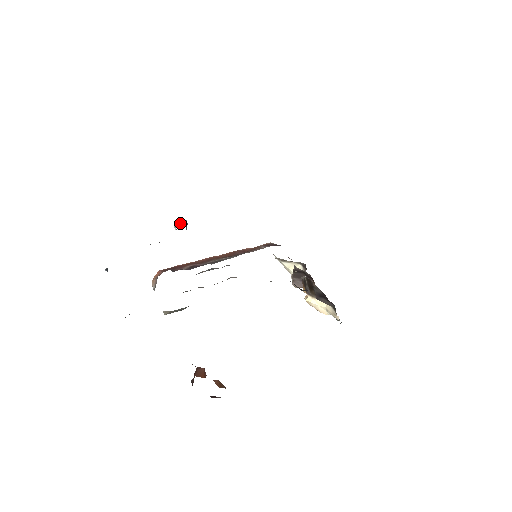
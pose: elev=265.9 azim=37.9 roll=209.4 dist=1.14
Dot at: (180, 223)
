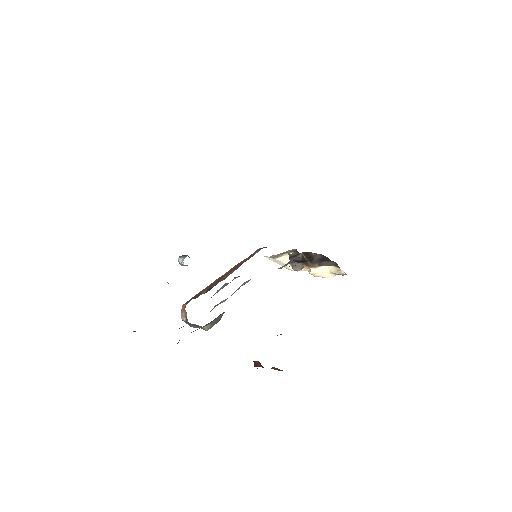
Dot at: (184, 257)
